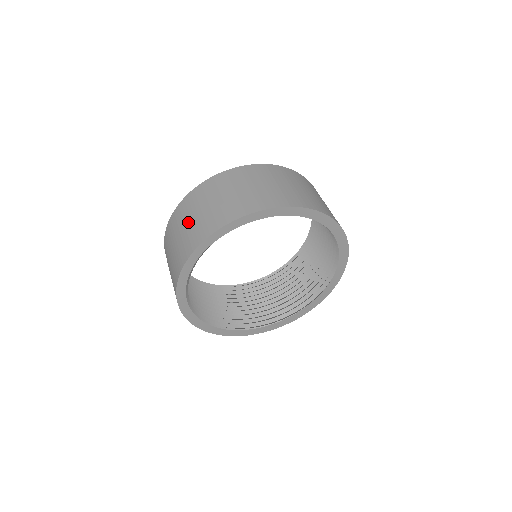
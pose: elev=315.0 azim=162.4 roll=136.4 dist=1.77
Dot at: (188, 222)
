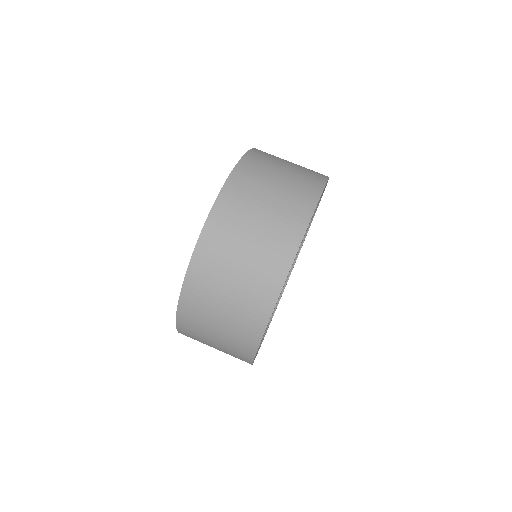
Dot at: occluded
